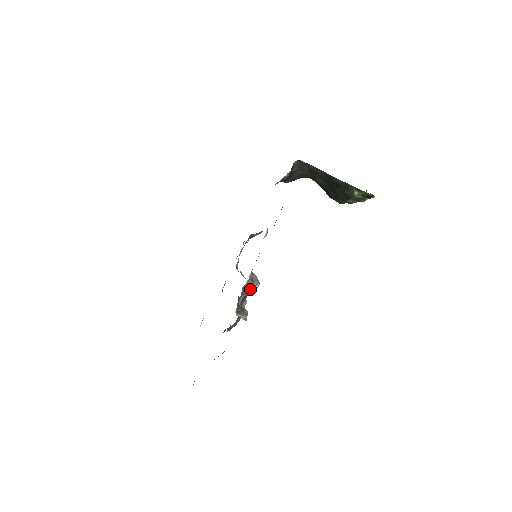
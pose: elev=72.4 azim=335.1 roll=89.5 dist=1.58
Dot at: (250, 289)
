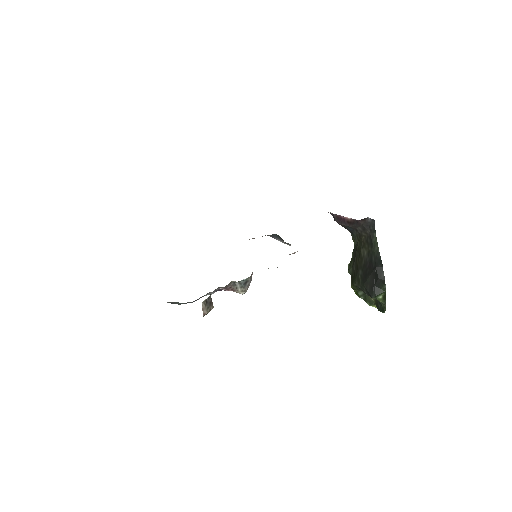
Dot at: (235, 289)
